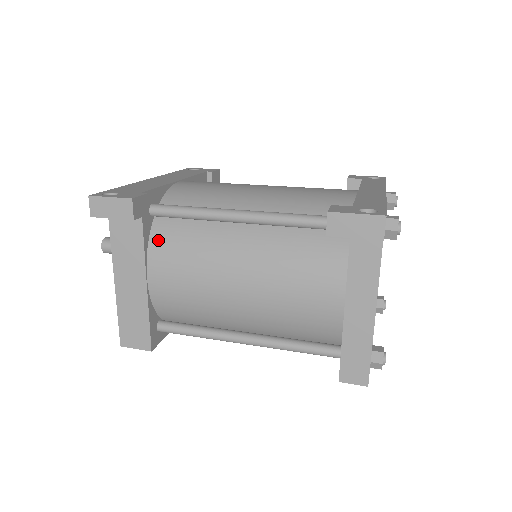
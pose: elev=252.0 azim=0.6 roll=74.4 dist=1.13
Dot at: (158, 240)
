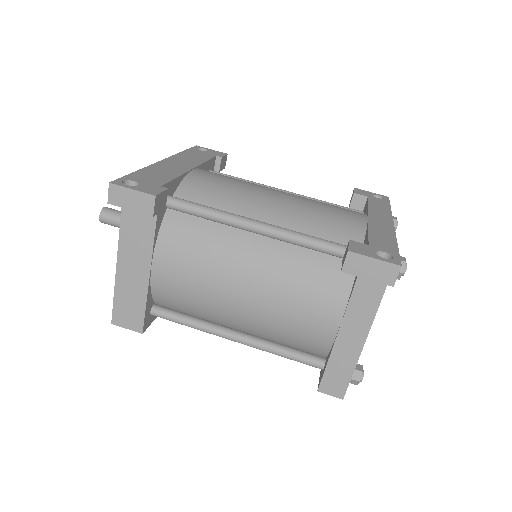
Dot at: (169, 233)
